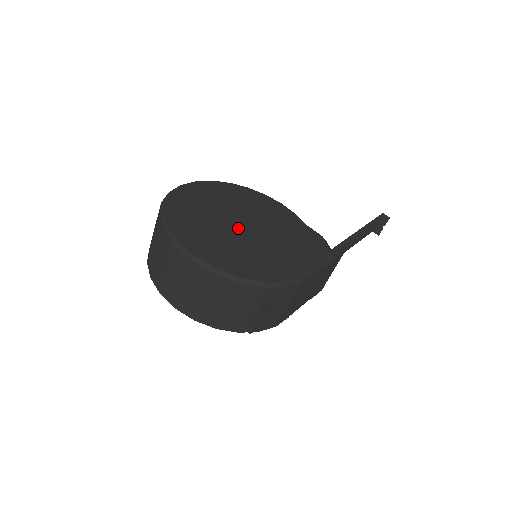
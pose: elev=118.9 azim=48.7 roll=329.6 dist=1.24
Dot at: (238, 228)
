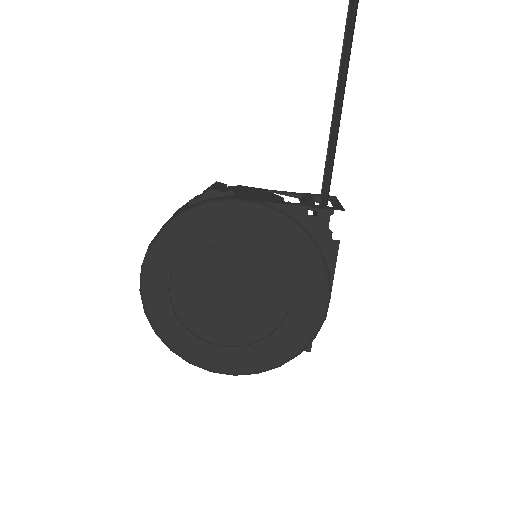
Dot at: (233, 305)
